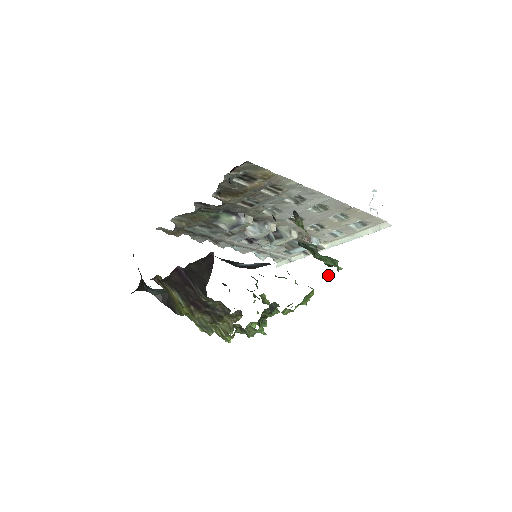
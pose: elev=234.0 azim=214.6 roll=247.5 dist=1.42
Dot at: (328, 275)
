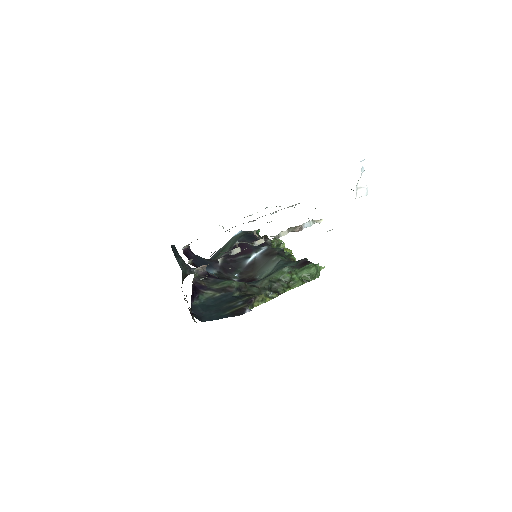
Dot at: occluded
